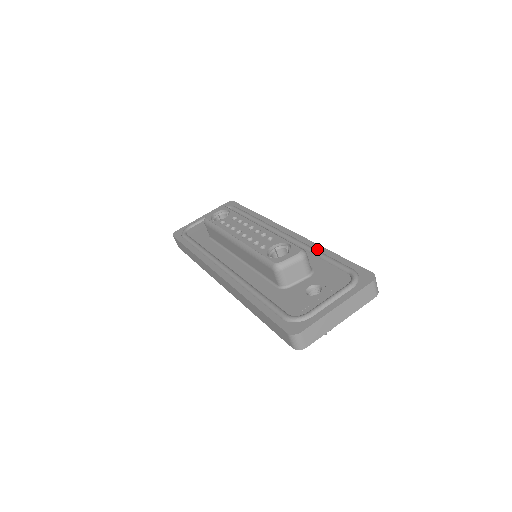
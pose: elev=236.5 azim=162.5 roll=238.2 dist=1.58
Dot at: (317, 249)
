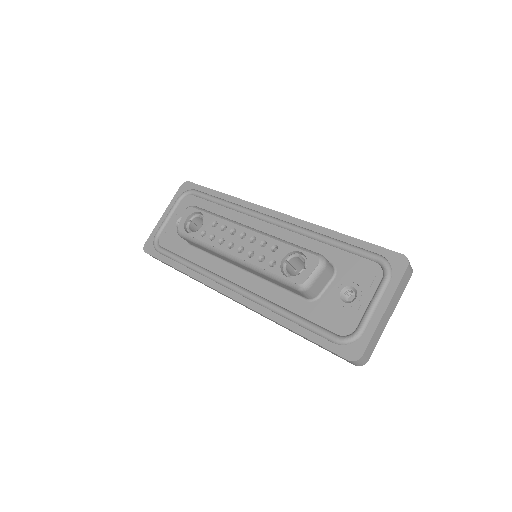
Dot at: (324, 234)
